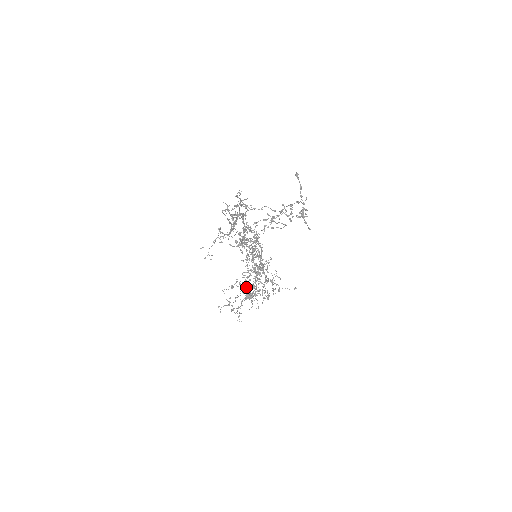
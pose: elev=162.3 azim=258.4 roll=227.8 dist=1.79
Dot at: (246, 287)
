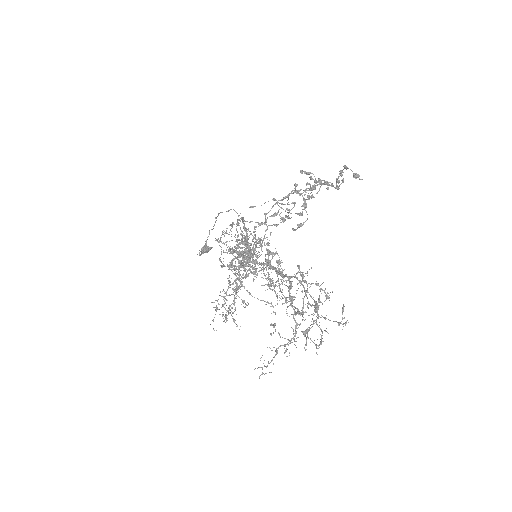
Dot at: (238, 286)
